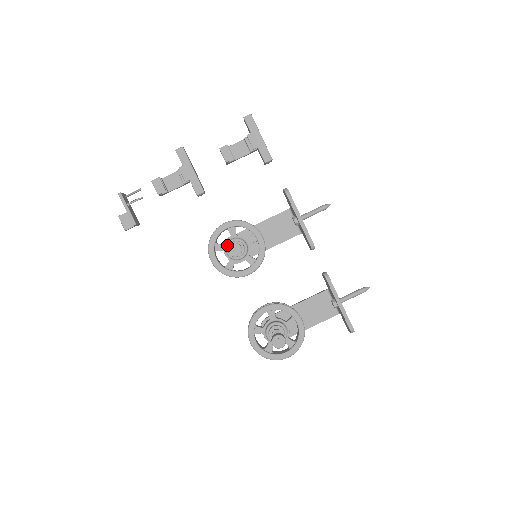
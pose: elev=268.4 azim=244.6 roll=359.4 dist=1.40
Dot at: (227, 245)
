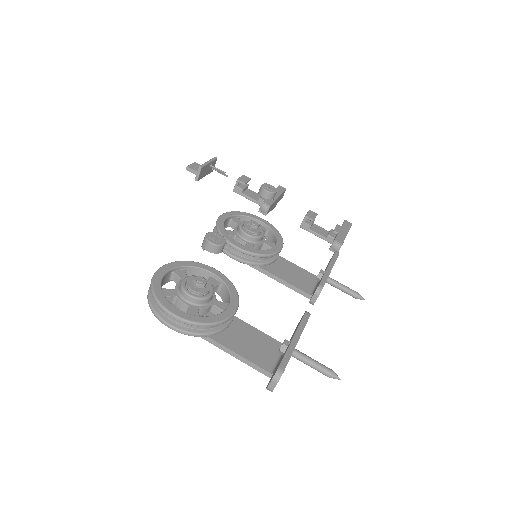
Dot at: (248, 221)
